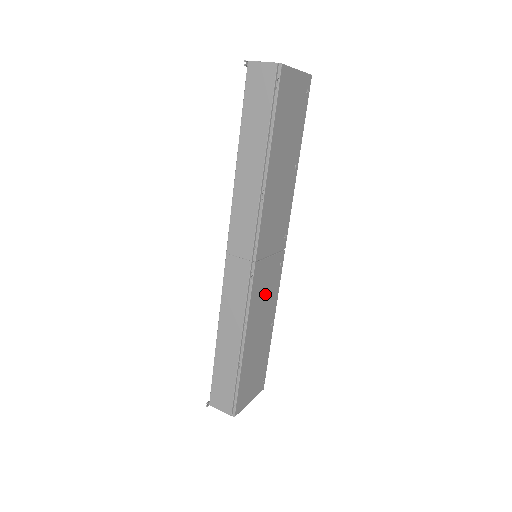
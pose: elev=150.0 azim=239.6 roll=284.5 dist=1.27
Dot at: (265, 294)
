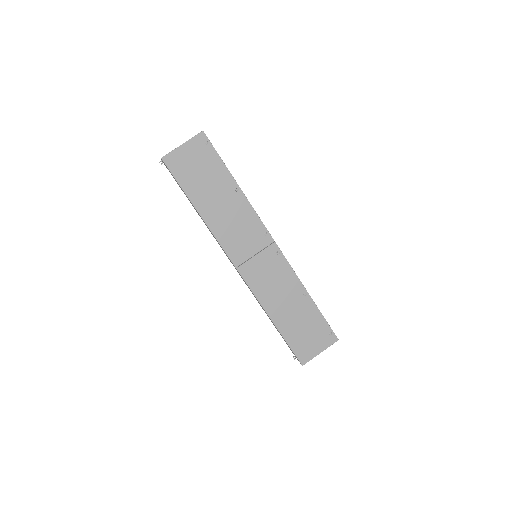
Dot at: (272, 280)
